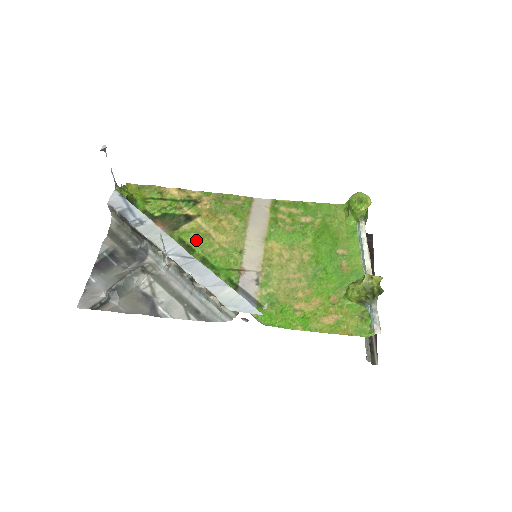
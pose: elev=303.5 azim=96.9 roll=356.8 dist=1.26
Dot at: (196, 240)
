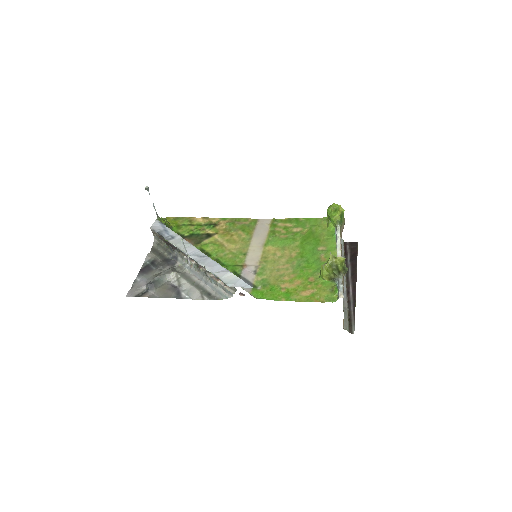
Dot at: (213, 249)
